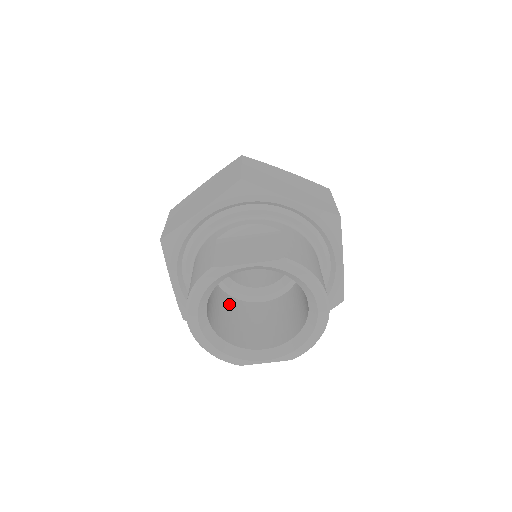
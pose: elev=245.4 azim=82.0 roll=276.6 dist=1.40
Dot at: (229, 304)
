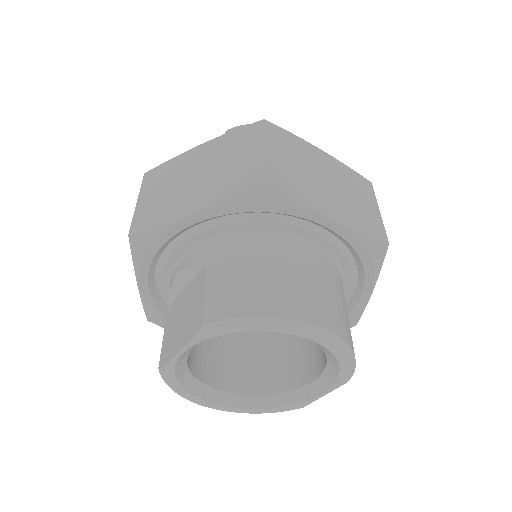
Dot at: occluded
